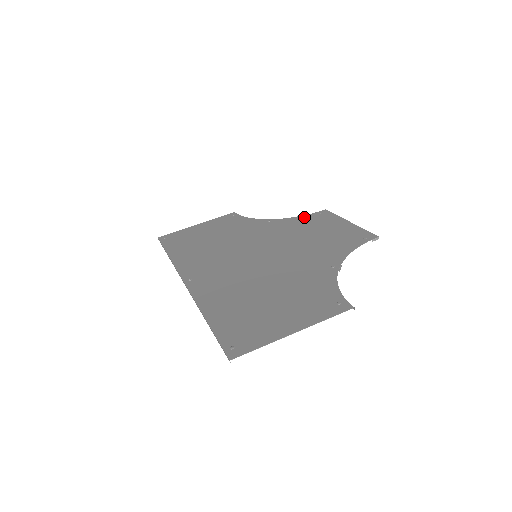
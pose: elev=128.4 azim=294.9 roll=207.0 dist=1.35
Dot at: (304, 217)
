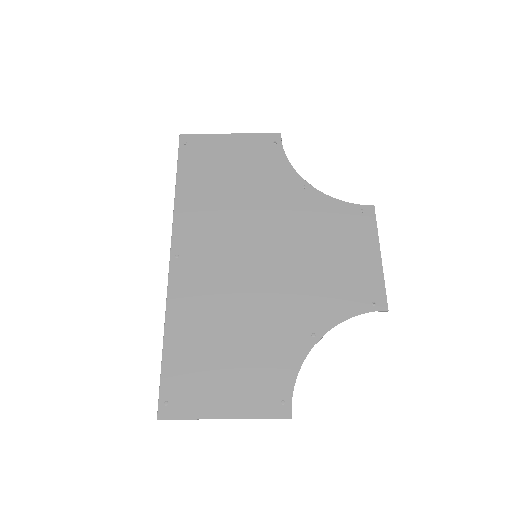
Dot at: (343, 207)
